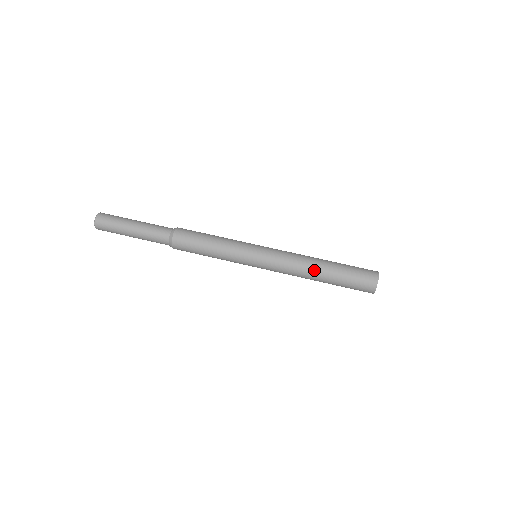
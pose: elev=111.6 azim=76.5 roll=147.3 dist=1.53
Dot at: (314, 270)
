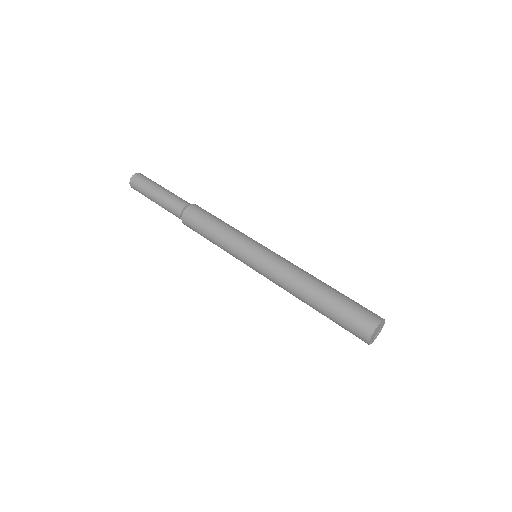
Dot at: (313, 280)
